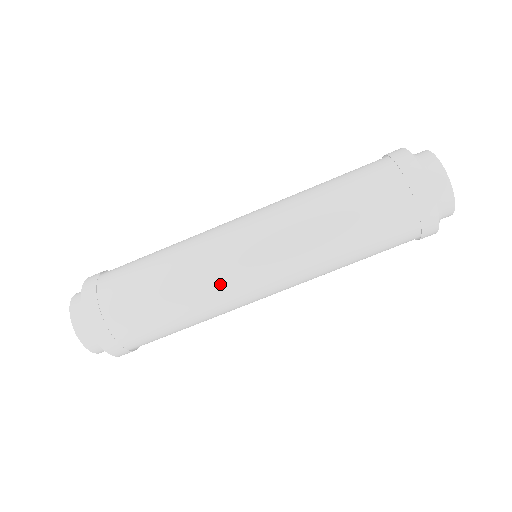
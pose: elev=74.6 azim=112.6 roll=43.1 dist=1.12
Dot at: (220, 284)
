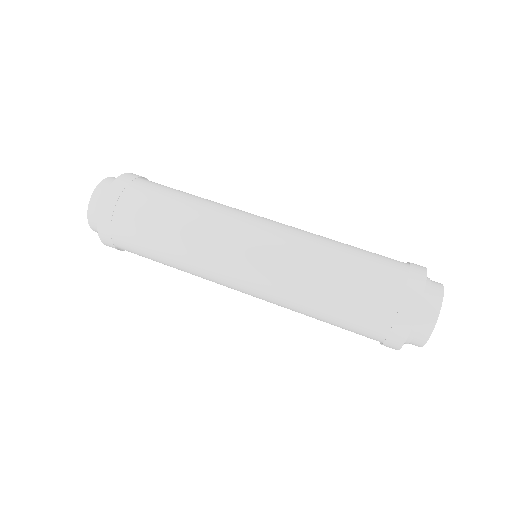
Dot at: (215, 241)
